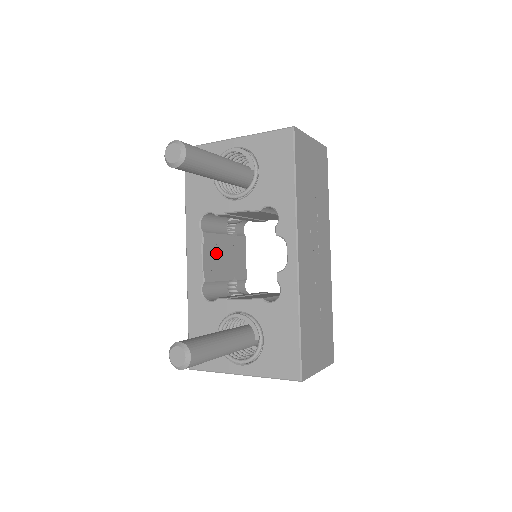
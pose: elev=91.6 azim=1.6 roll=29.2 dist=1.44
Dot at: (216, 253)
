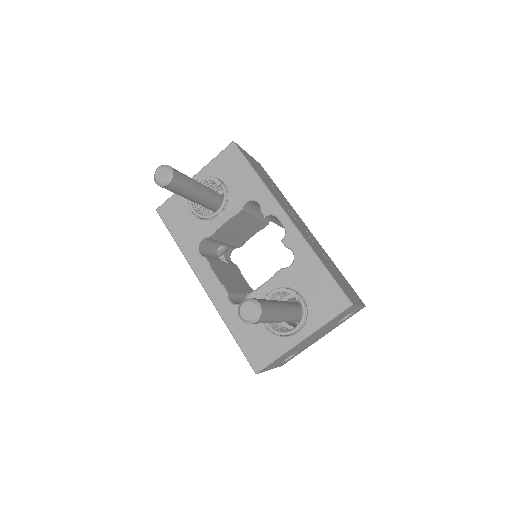
Dot at: (223, 274)
